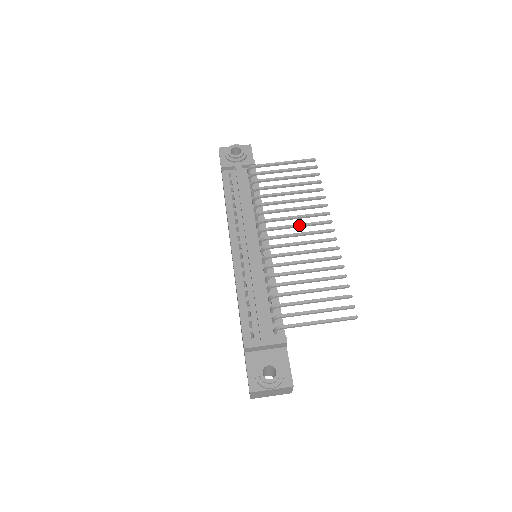
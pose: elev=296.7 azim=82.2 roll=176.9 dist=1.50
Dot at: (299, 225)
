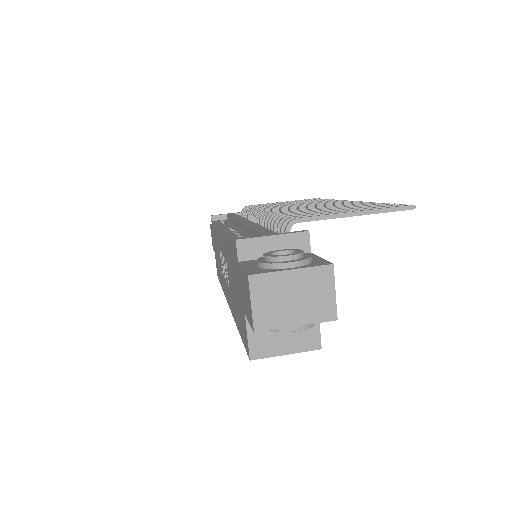
Dot at: occluded
